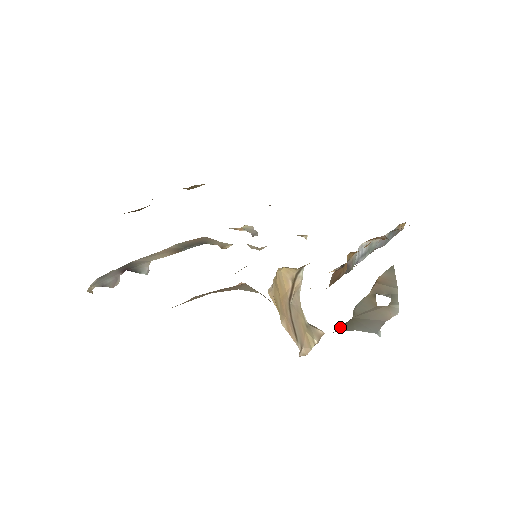
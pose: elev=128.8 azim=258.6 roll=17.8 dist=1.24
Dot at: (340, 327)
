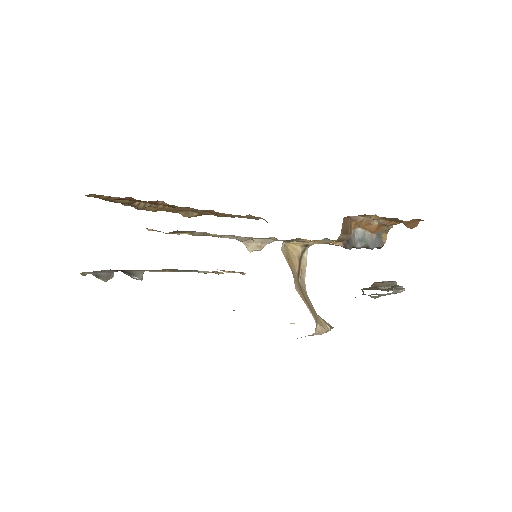
Dot at: occluded
